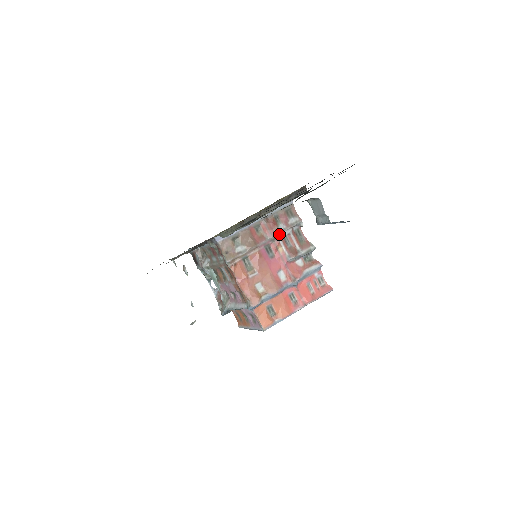
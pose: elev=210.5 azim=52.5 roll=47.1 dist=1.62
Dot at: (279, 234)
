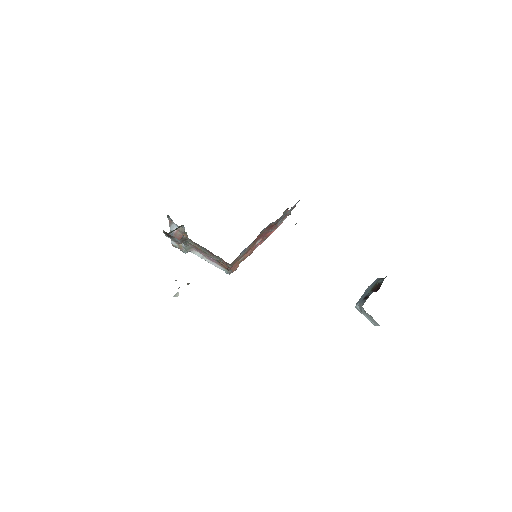
Dot at: (276, 226)
